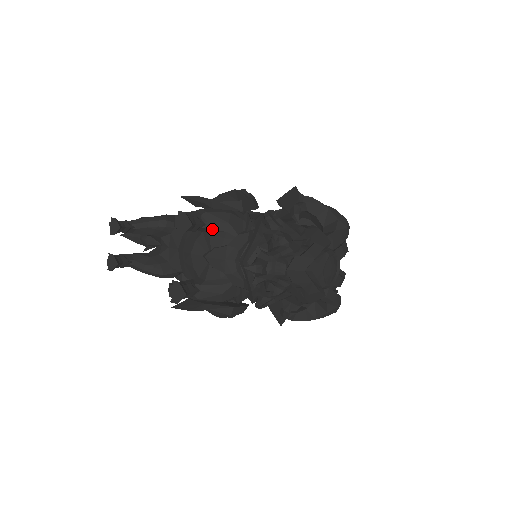
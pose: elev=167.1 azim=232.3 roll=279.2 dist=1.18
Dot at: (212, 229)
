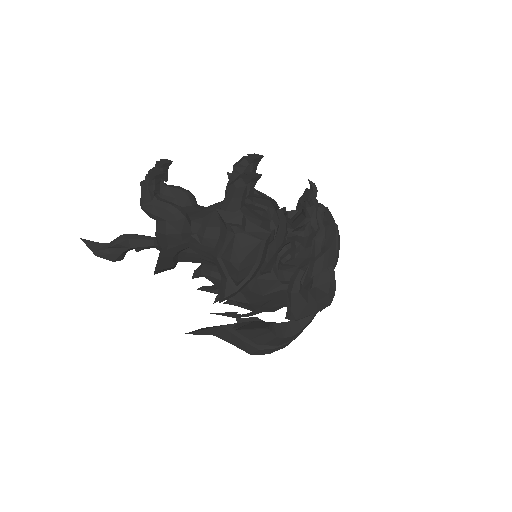
Dot at: (254, 190)
